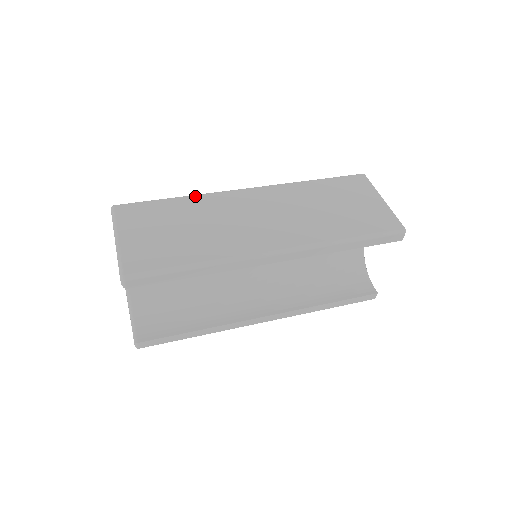
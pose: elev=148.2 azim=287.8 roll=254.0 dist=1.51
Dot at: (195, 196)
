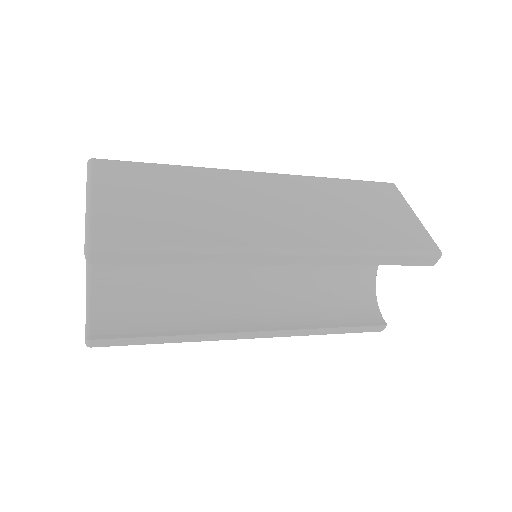
Dot at: (196, 168)
